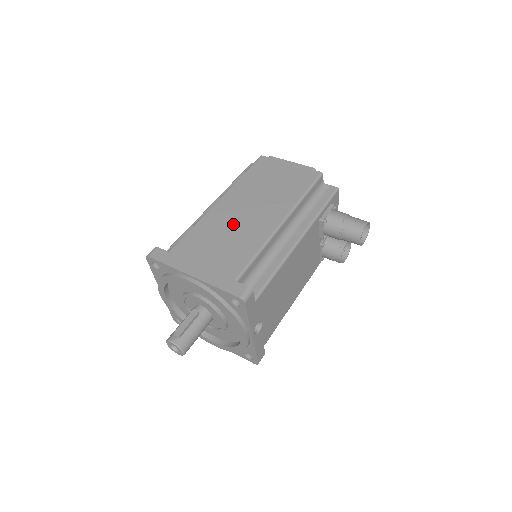
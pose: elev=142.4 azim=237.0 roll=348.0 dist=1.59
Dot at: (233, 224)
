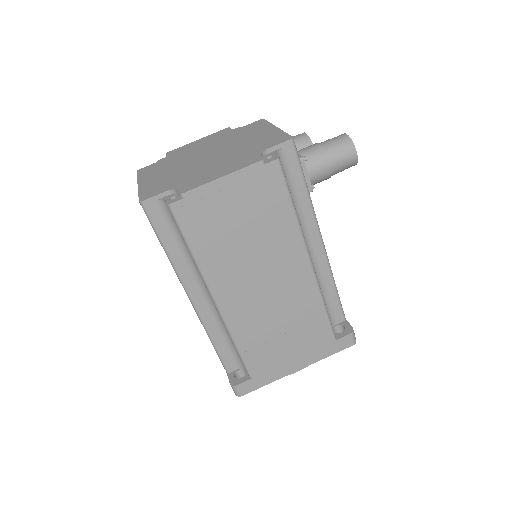
Dot at: (270, 309)
